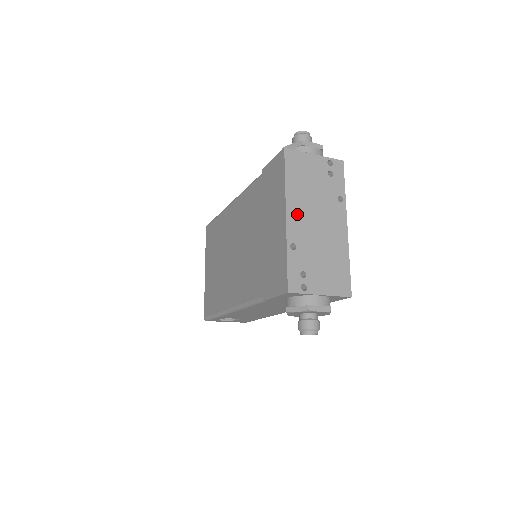
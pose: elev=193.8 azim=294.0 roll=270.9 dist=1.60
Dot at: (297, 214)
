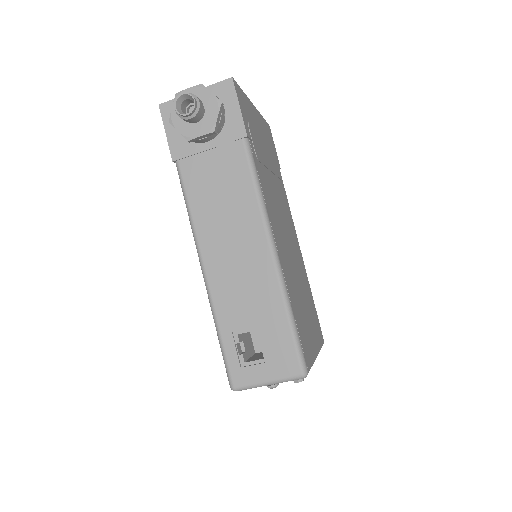
Dot at: occluded
